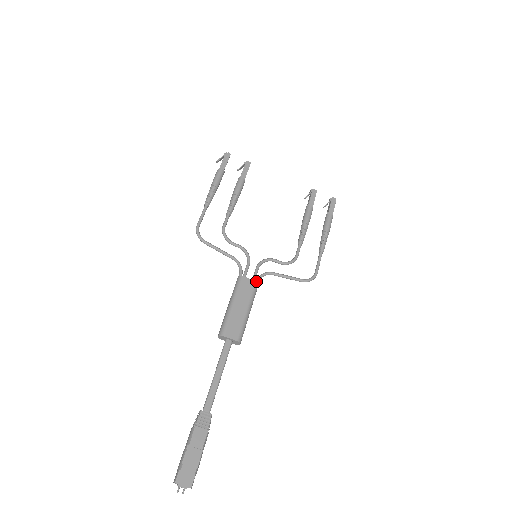
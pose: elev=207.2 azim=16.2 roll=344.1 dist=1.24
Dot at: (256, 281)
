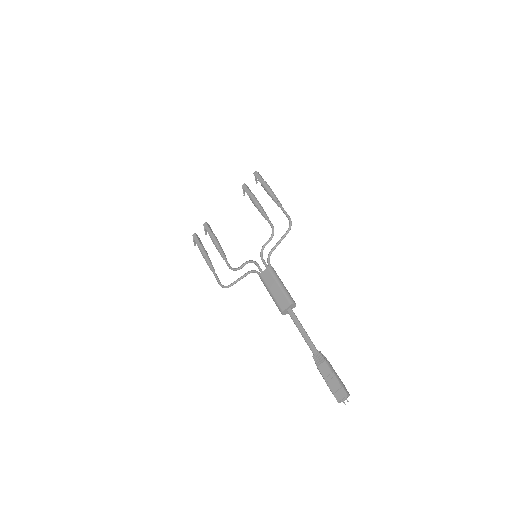
Dot at: (267, 267)
